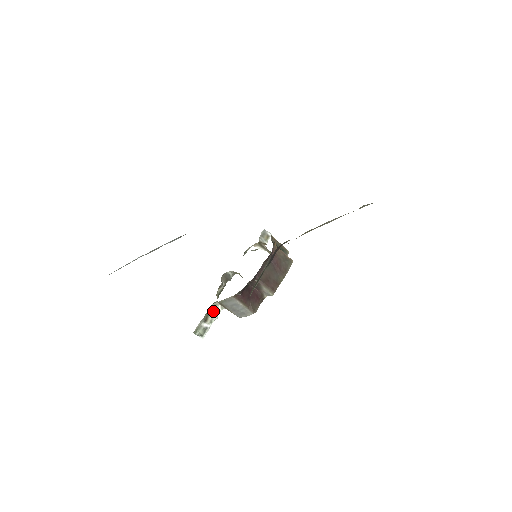
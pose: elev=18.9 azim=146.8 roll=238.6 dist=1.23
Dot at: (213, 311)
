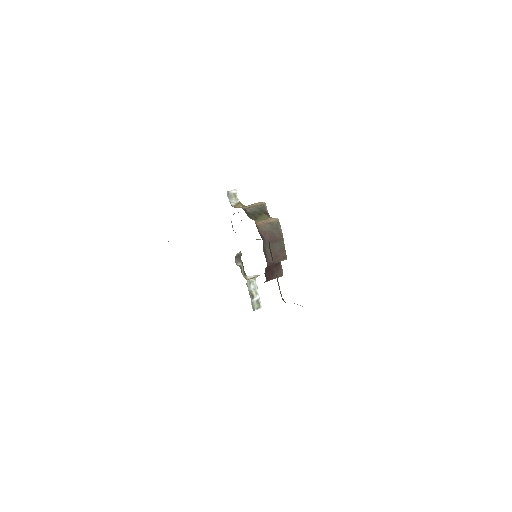
Dot at: (251, 286)
